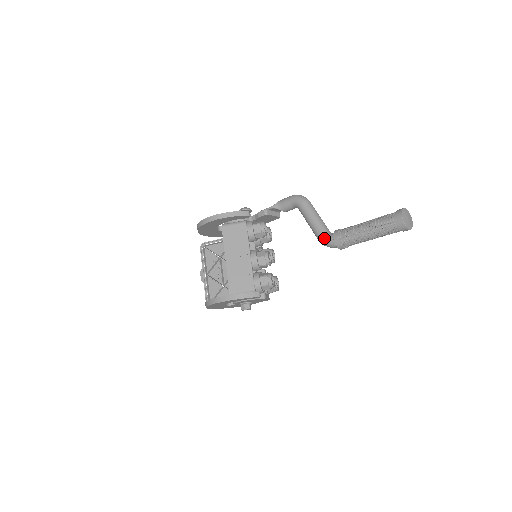
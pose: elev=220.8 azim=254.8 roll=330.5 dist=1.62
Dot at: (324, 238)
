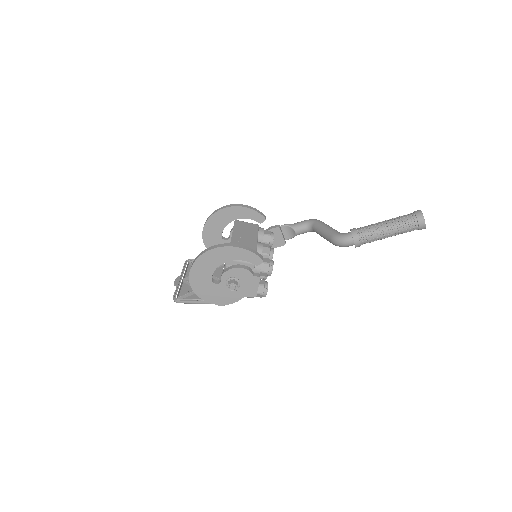
Dot at: (339, 234)
